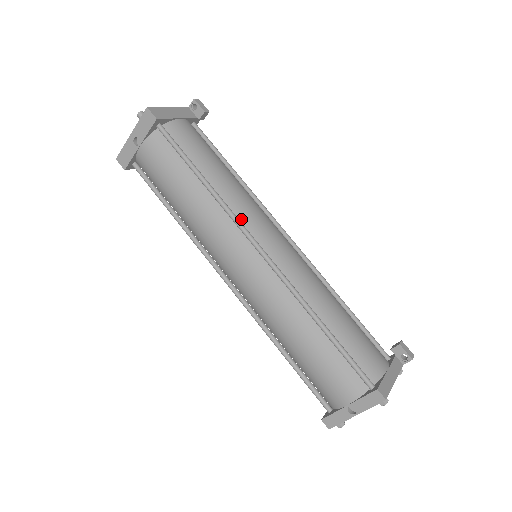
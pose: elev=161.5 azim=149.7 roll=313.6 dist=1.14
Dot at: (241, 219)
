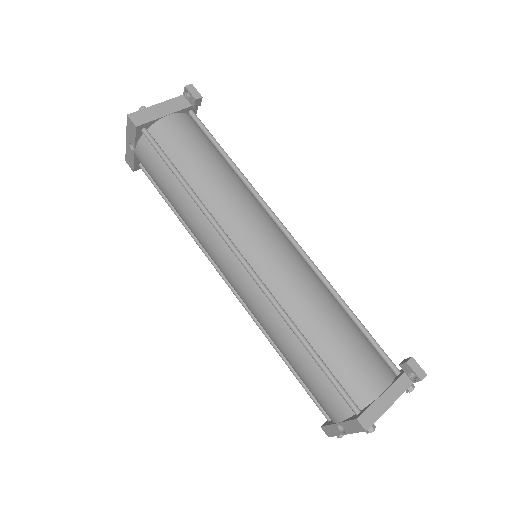
Dot at: (225, 226)
